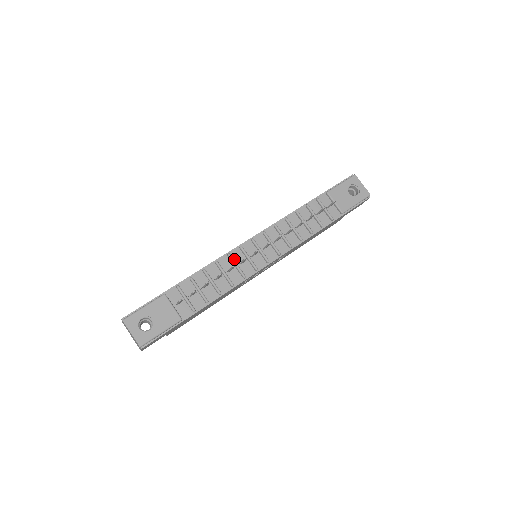
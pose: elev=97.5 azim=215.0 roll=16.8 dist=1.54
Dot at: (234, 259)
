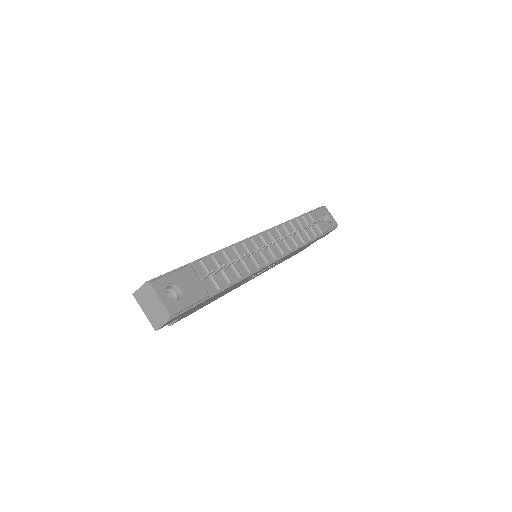
Dot at: (247, 249)
